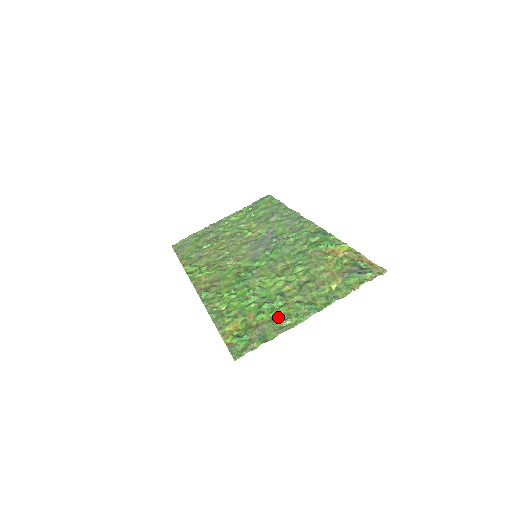
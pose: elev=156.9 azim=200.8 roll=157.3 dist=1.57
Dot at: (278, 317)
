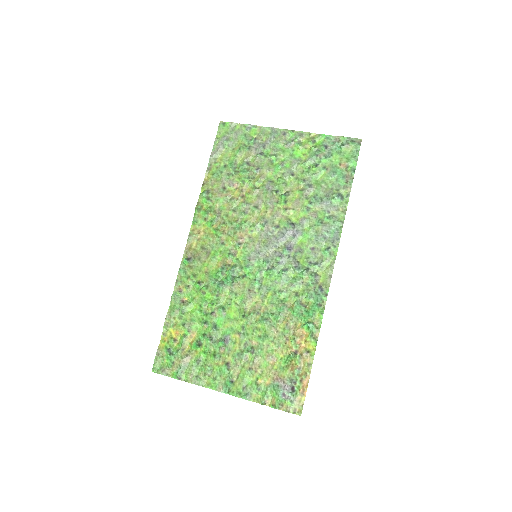
Dot at: (205, 363)
